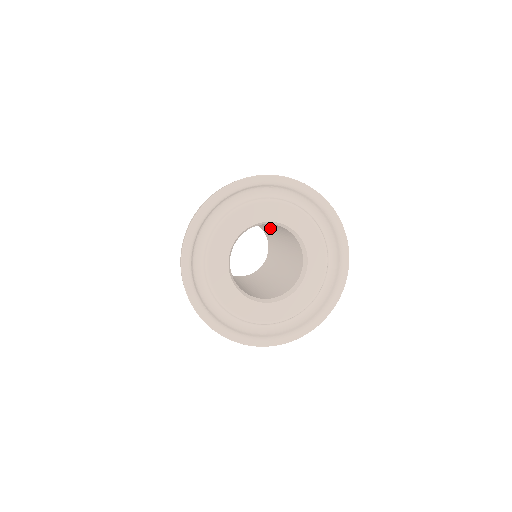
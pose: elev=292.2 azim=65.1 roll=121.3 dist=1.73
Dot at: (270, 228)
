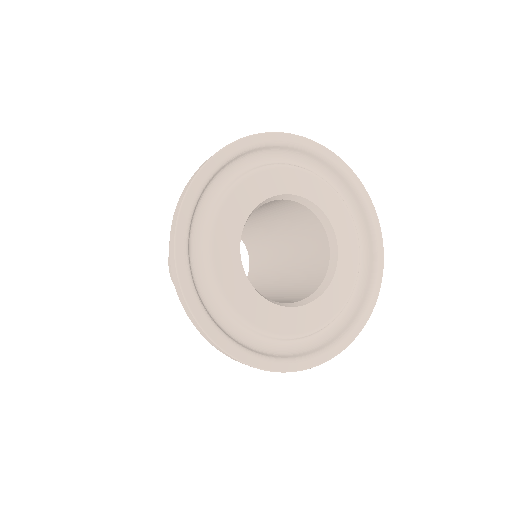
Dot at: (267, 230)
